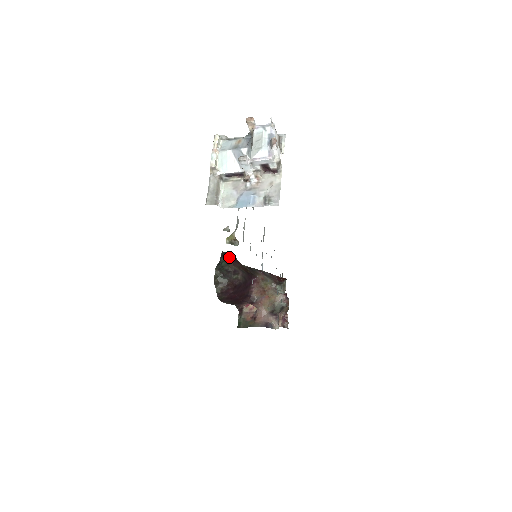
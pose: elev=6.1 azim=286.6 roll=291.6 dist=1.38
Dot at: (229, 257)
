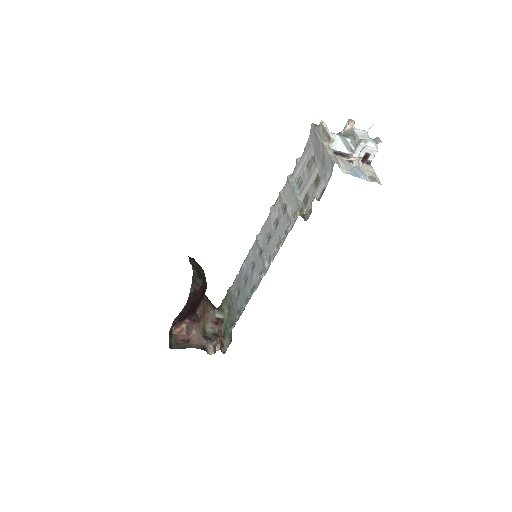
Dot at: occluded
